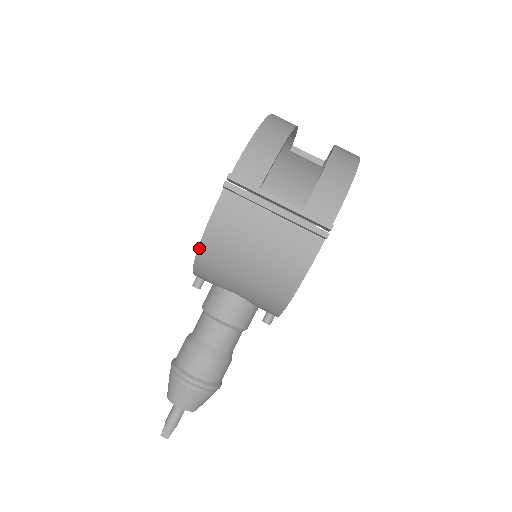
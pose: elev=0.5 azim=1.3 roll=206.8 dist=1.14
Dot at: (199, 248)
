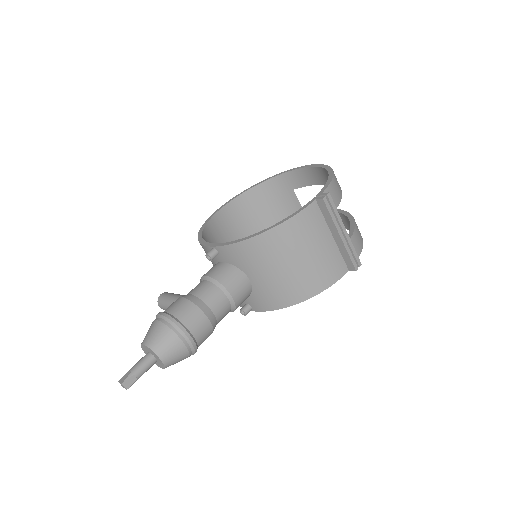
Dot at: (269, 230)
